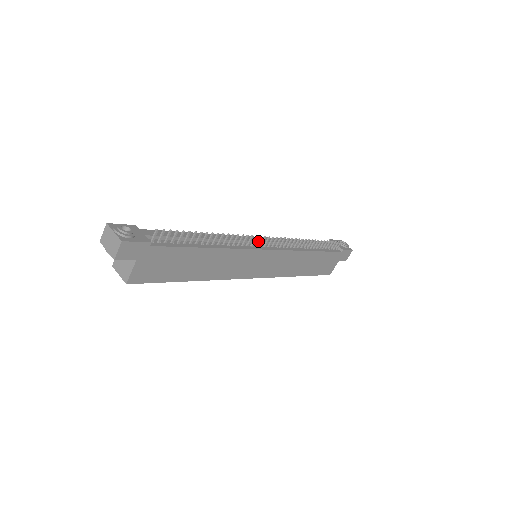
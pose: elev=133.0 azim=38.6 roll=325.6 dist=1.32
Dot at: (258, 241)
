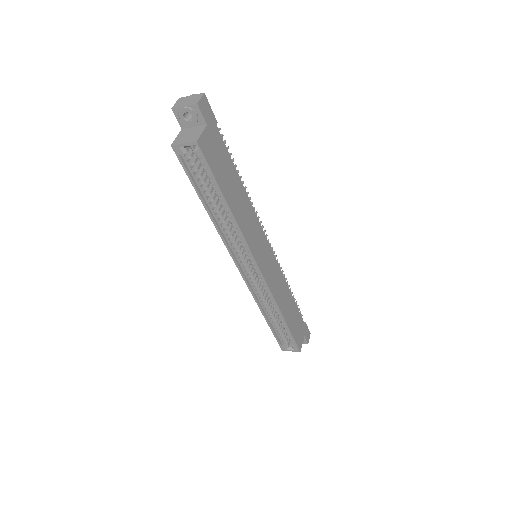
Dot at: occluded
